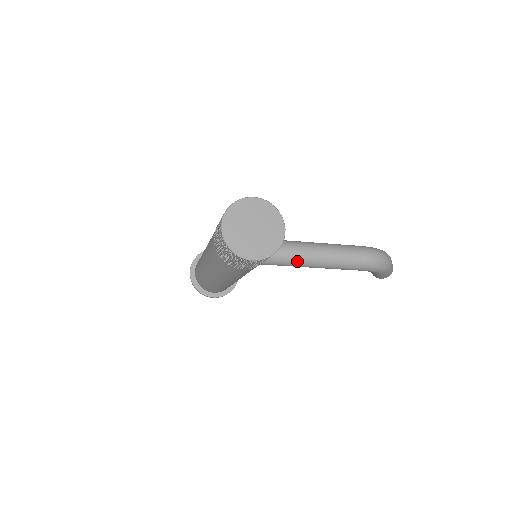
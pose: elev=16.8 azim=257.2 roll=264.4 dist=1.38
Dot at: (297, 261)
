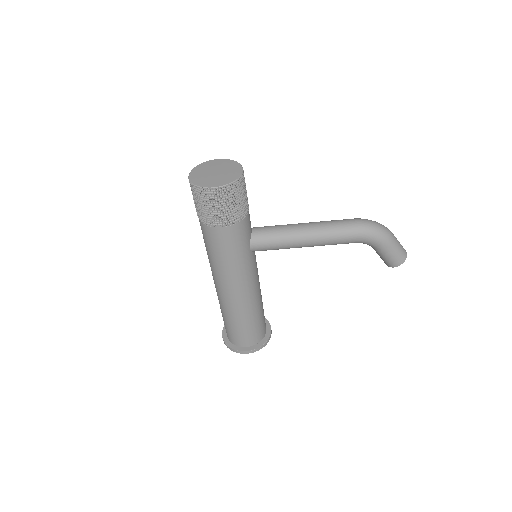
Dot at: (286, 236)
